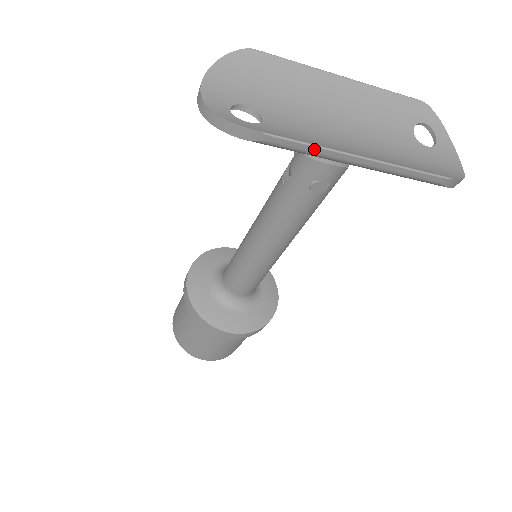
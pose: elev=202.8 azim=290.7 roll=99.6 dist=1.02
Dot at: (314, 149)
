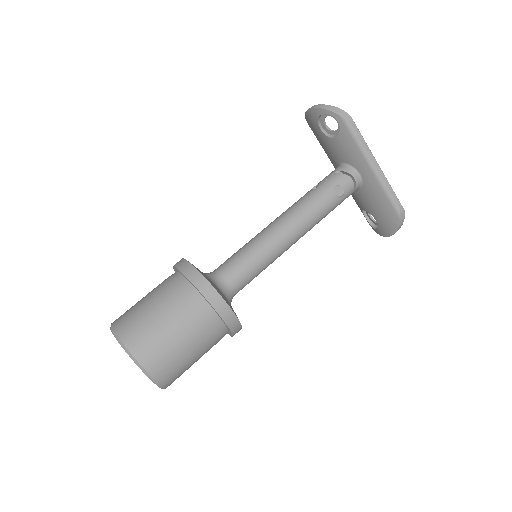
Dot at: (364, 143)
